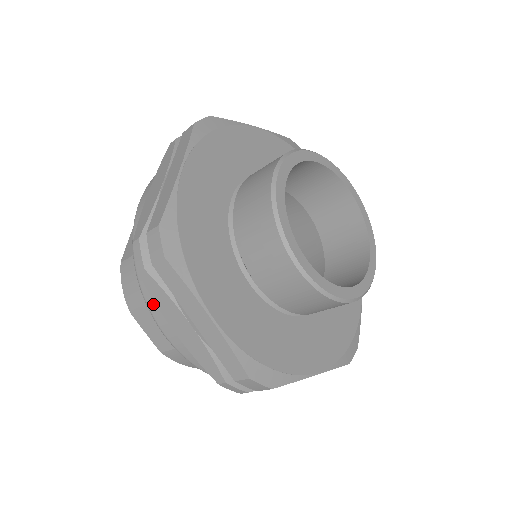
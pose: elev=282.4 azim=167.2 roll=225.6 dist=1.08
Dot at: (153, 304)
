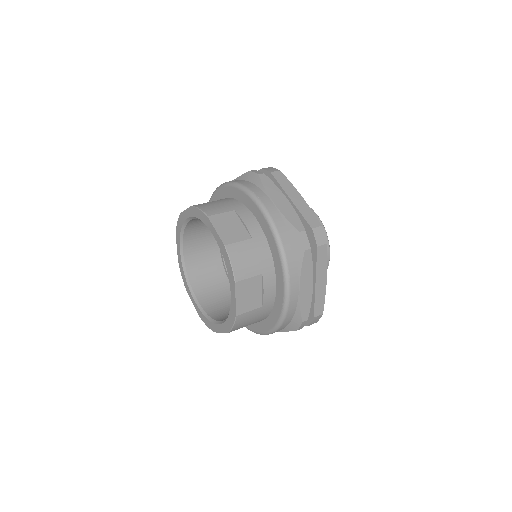
Dot at: (259, 192)
